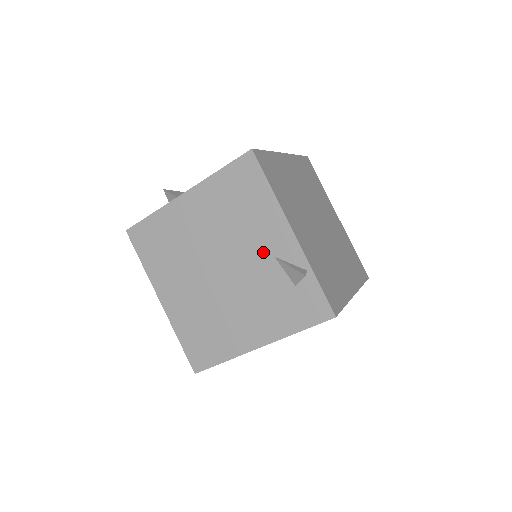
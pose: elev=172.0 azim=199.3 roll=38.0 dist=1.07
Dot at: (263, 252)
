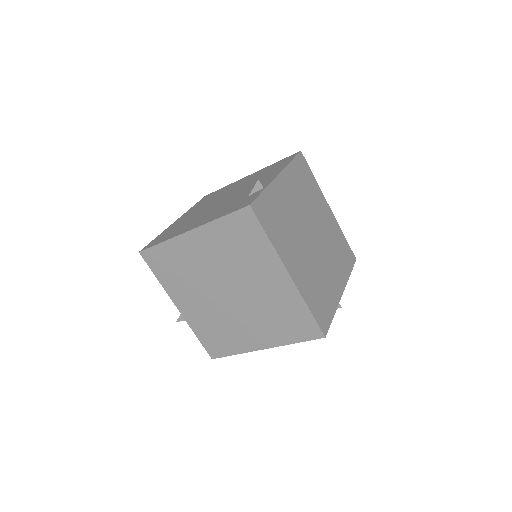
Dot at: (253, 186)
